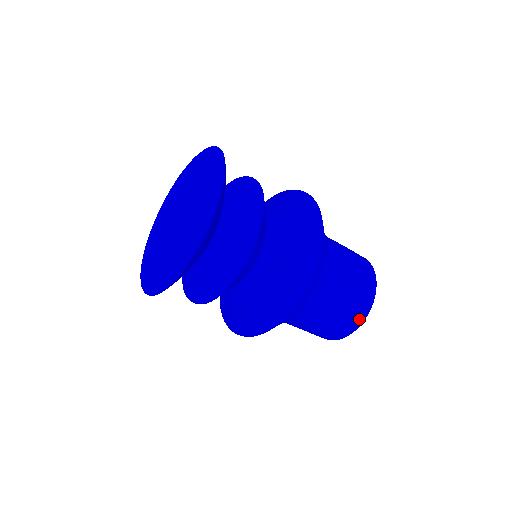
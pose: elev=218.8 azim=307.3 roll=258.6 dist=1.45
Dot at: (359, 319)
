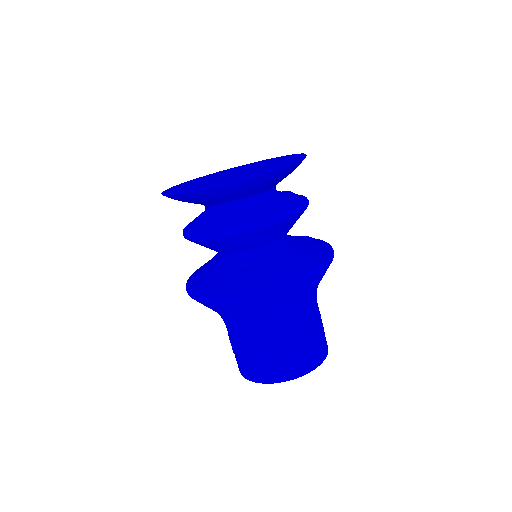
Dot at: (308, 366)
